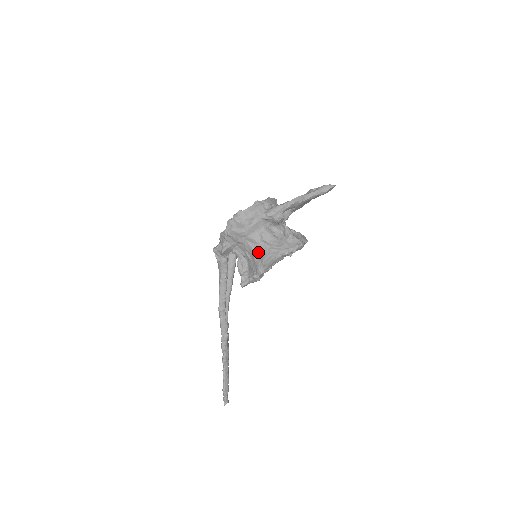
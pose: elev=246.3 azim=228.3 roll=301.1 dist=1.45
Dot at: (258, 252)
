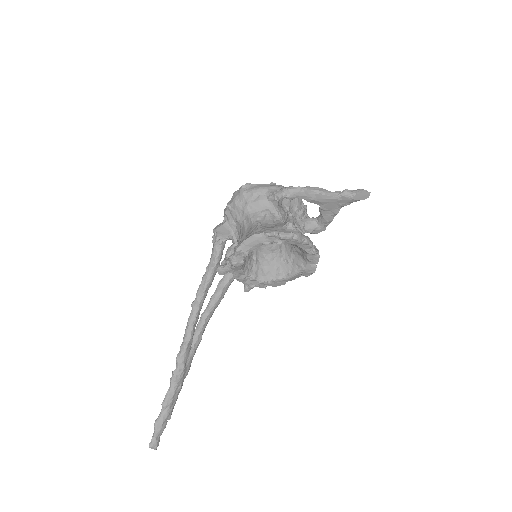
Dot at: (247, 232)
